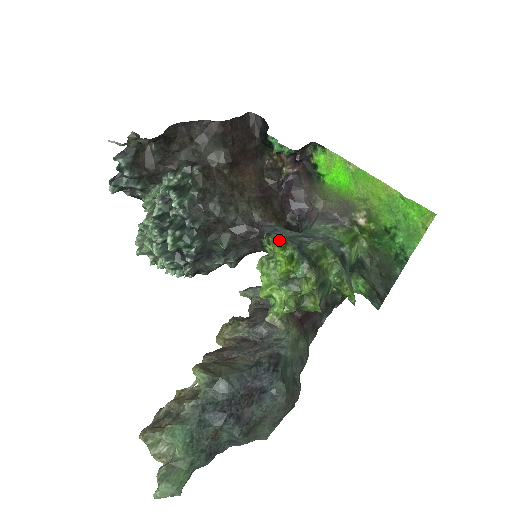
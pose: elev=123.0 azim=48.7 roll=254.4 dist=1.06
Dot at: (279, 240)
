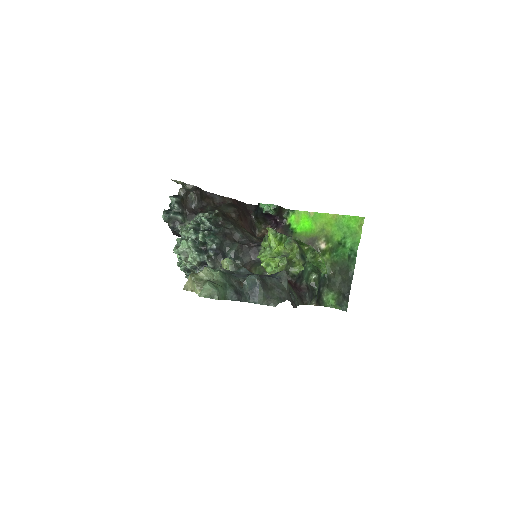
Dot at: (272, 228)
